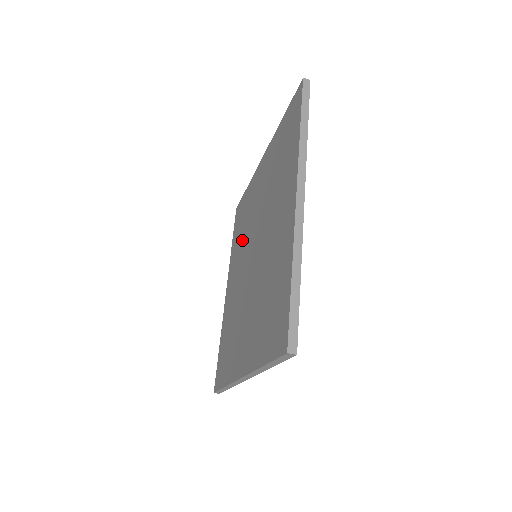
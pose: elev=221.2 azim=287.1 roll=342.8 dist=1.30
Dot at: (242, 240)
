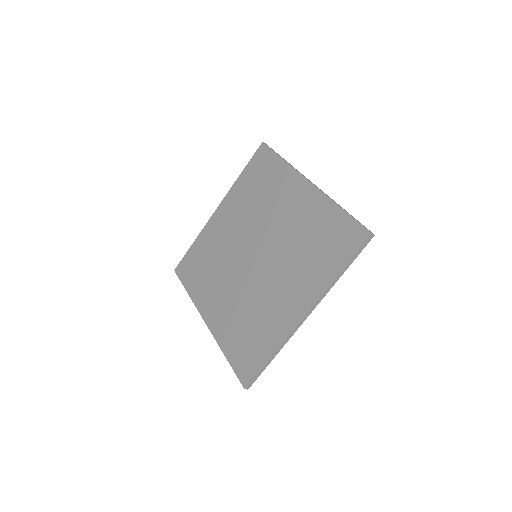
Dot at: (217, 269)
